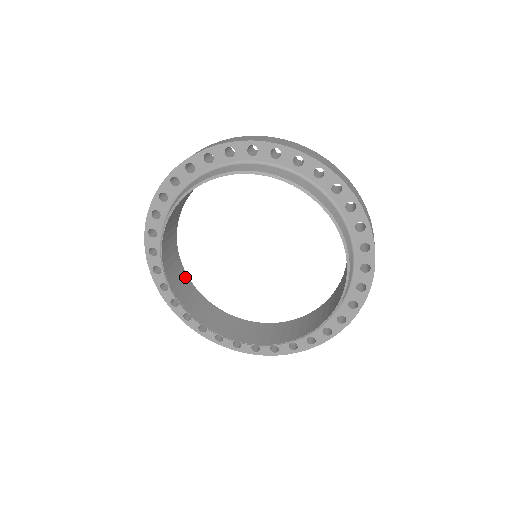
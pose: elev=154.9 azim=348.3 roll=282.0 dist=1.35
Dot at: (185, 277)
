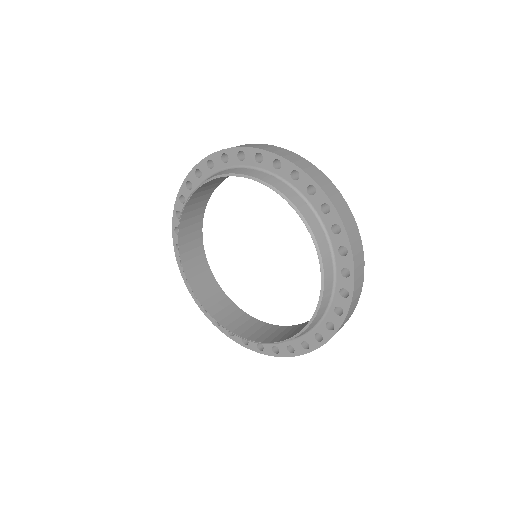
Dot at: (216, 286)
